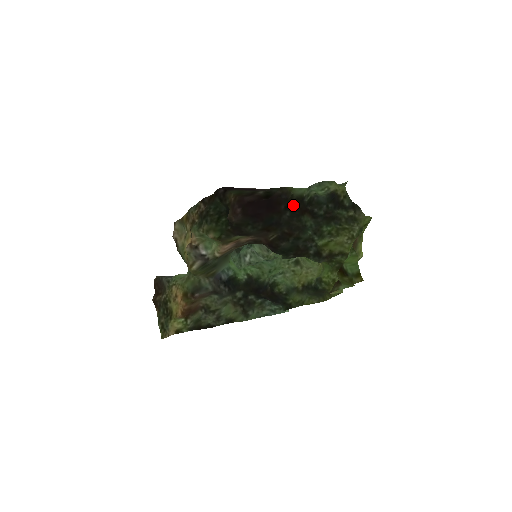
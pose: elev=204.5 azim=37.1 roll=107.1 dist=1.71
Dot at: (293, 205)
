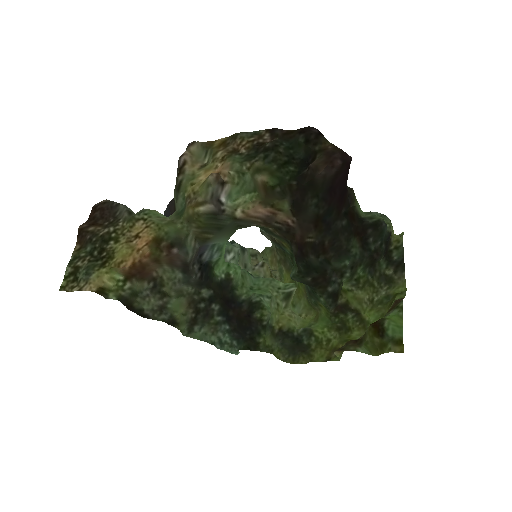
Dot at: (353, 217)
